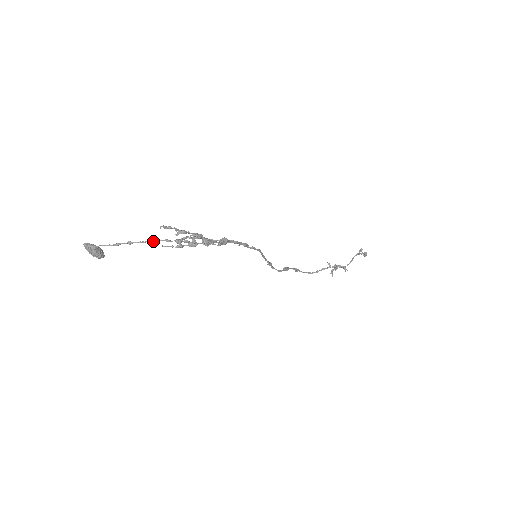
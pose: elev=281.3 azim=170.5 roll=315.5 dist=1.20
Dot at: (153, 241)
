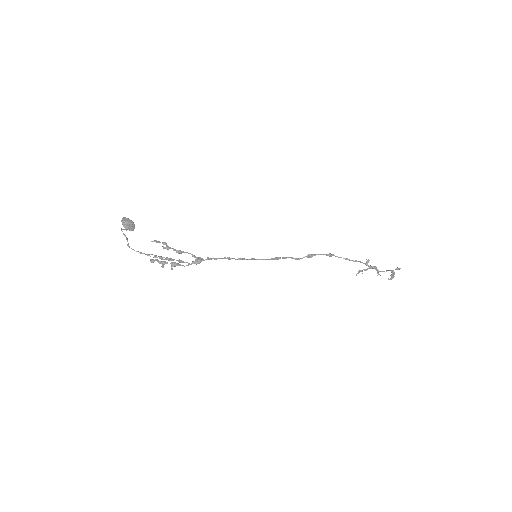
Dot at: (139, 252)
